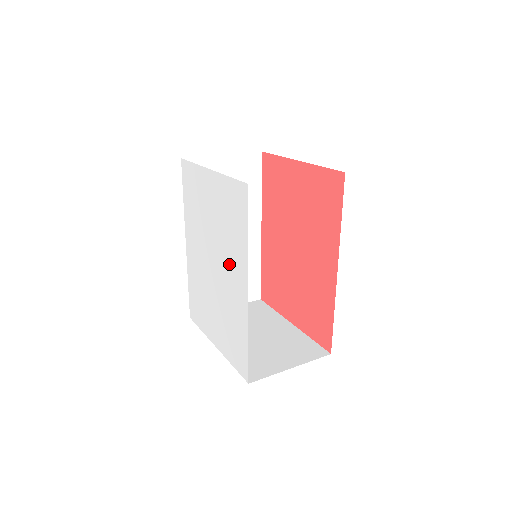
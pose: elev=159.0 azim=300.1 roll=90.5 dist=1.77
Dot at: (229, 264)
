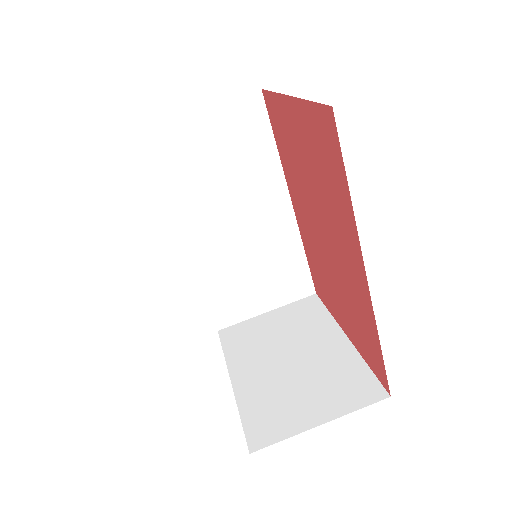
Dot at: occluded
